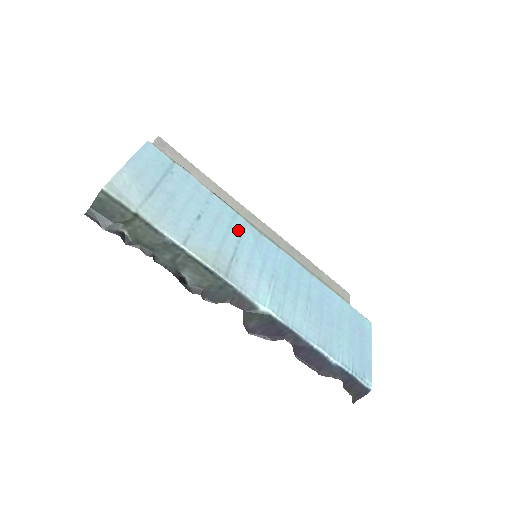
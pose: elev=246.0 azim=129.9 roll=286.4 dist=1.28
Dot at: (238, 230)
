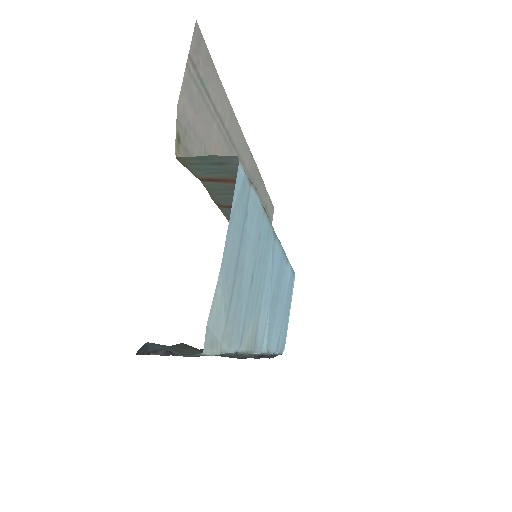
Dot at: (267, 256)
